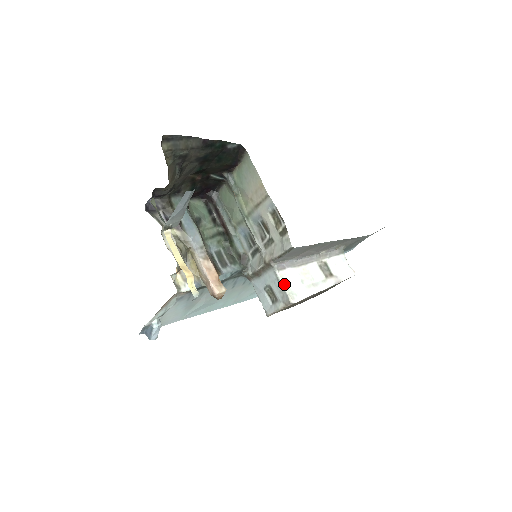
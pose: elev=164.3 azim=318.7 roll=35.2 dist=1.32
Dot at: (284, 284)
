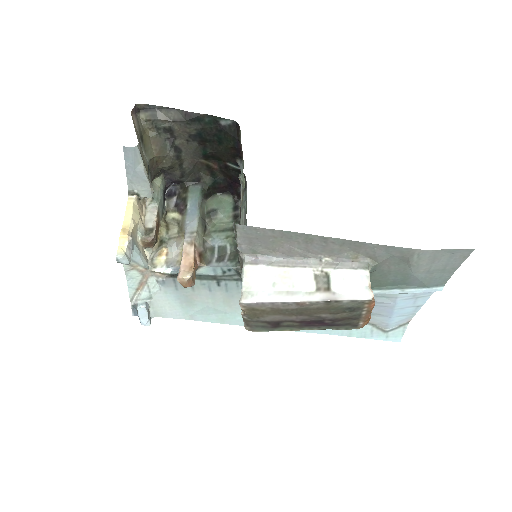
Dot at: (244, 280)
